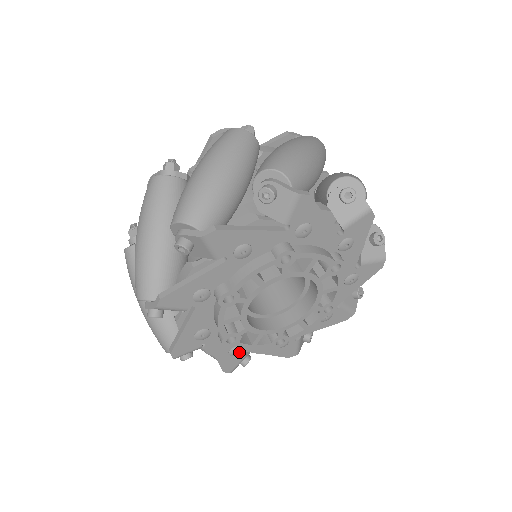
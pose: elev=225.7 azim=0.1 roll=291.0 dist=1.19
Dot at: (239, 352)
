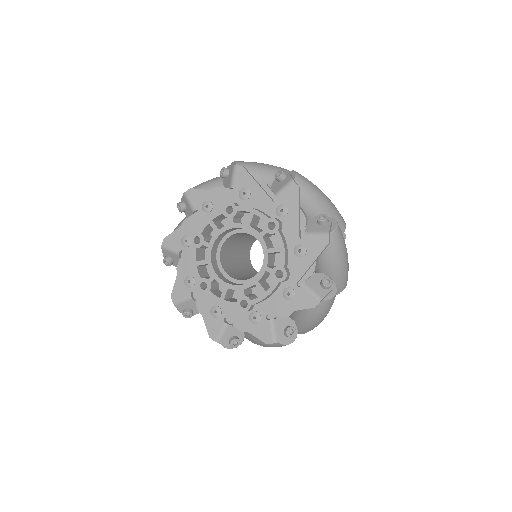
Dot at: (218, 313)
